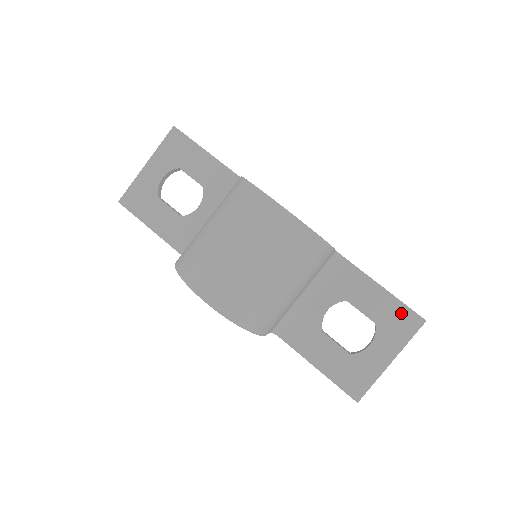
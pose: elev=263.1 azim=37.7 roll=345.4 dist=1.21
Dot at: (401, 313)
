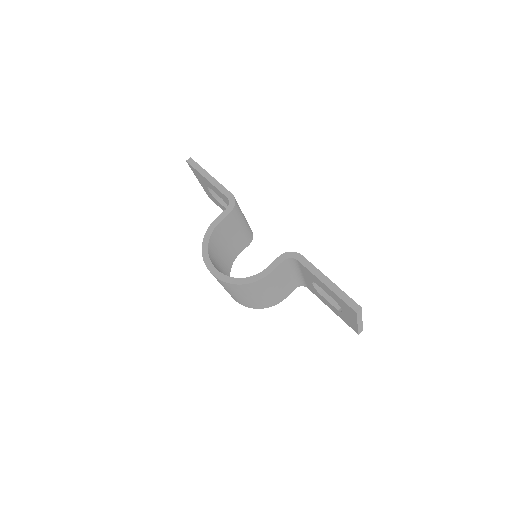
Dot at: (342, 302)
